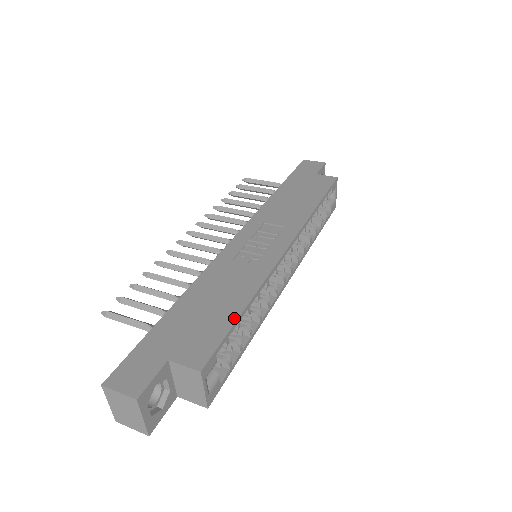
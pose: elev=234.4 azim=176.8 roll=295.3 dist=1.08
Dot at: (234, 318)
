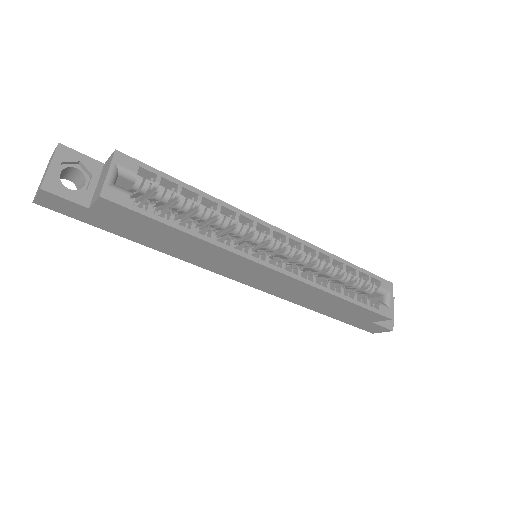
Dot at: (179, 182)
